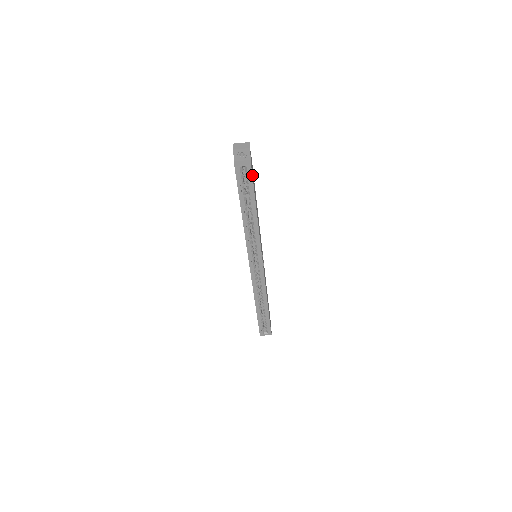
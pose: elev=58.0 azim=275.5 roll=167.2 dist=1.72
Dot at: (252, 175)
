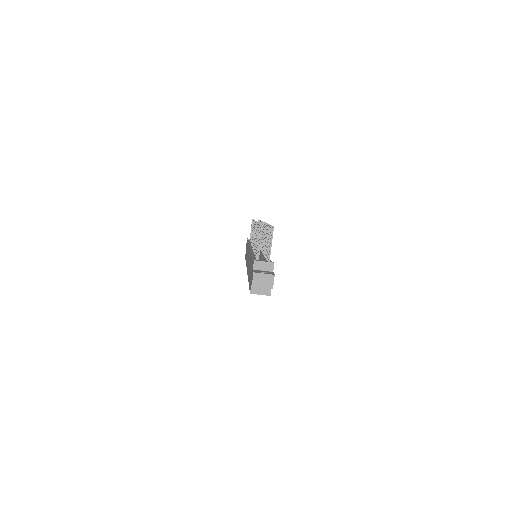
Dot at: occluded
